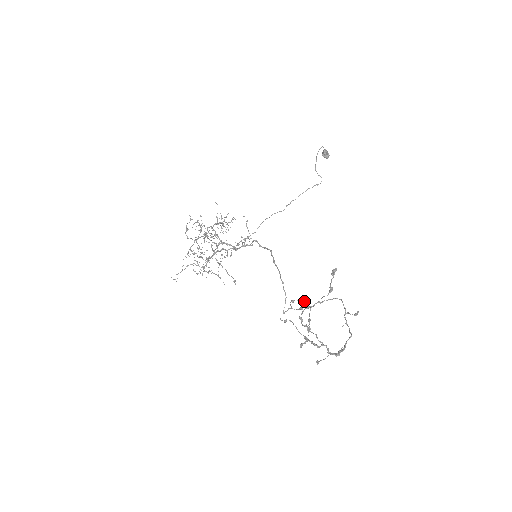
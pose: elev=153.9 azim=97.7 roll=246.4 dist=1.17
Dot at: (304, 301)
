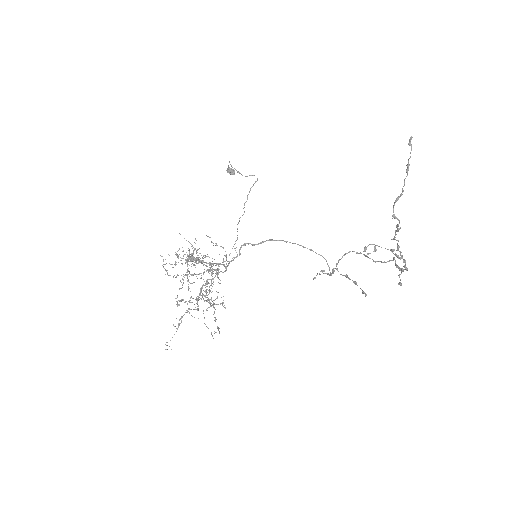
Dot at: (324, 270)
